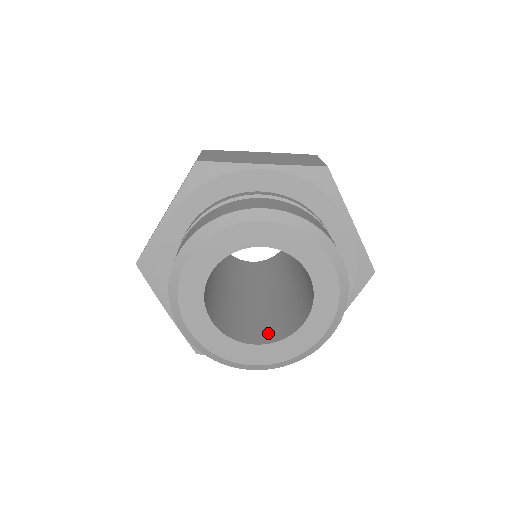
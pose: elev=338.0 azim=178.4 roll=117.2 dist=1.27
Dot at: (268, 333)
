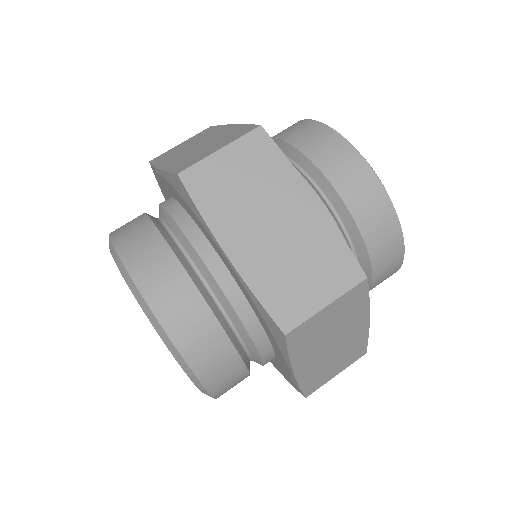
Dot at: occluded
